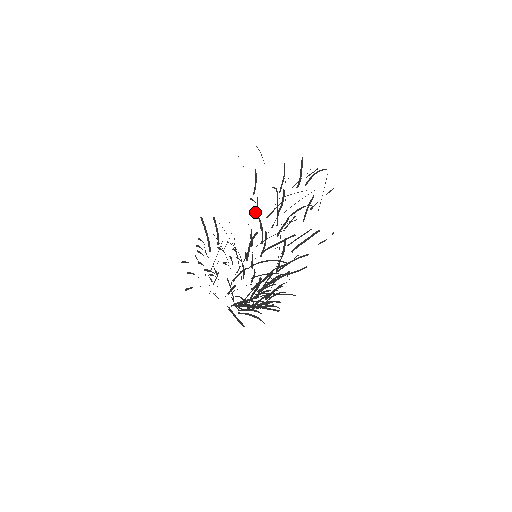
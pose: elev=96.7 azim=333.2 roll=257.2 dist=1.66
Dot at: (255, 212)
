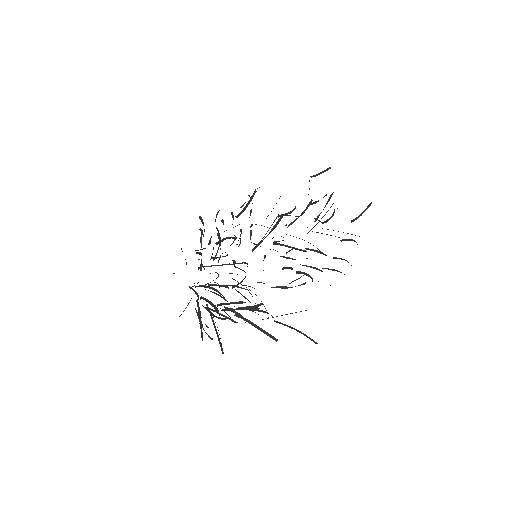
Dot at: occluded
